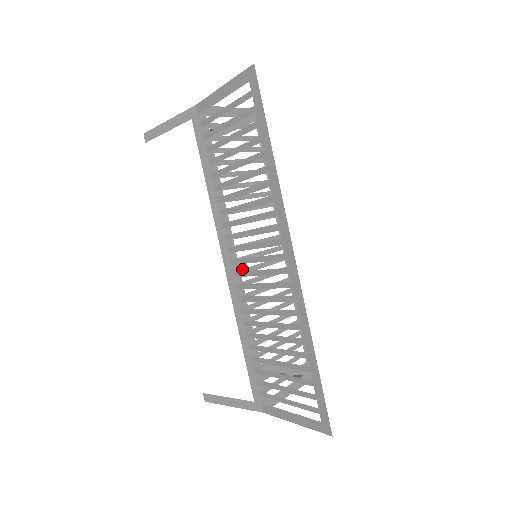
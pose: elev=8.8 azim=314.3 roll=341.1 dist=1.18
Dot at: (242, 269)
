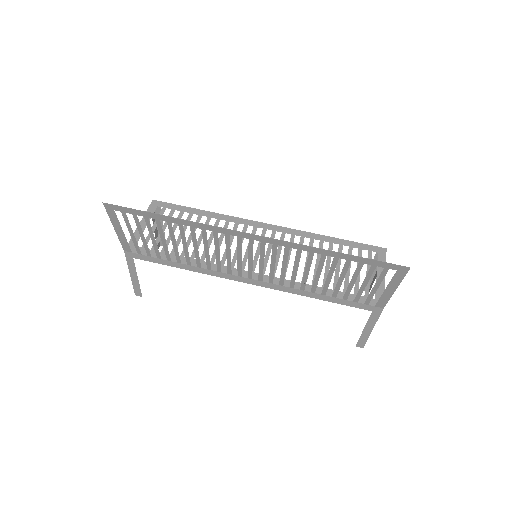
Dot at: occluded
